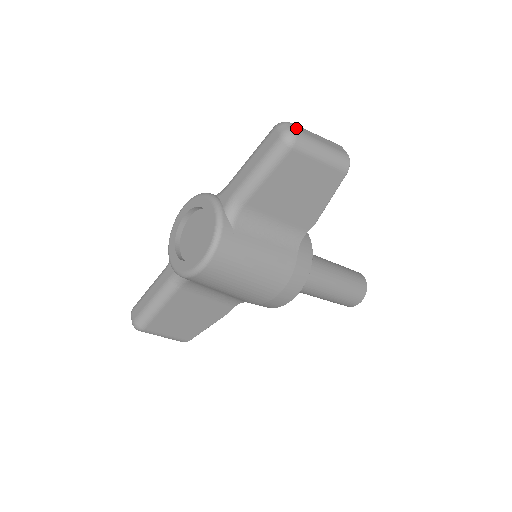
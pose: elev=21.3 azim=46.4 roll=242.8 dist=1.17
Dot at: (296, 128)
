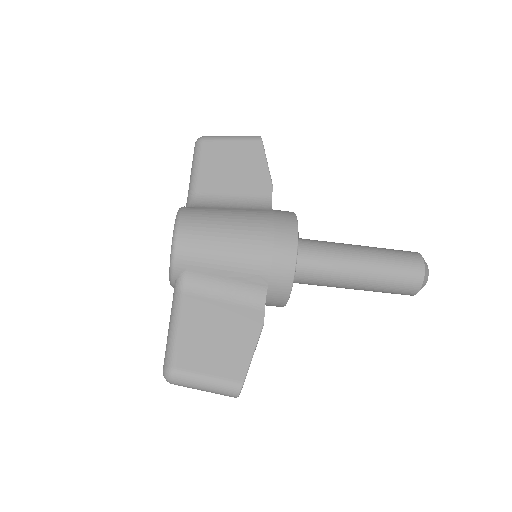
Dot at: occluded
